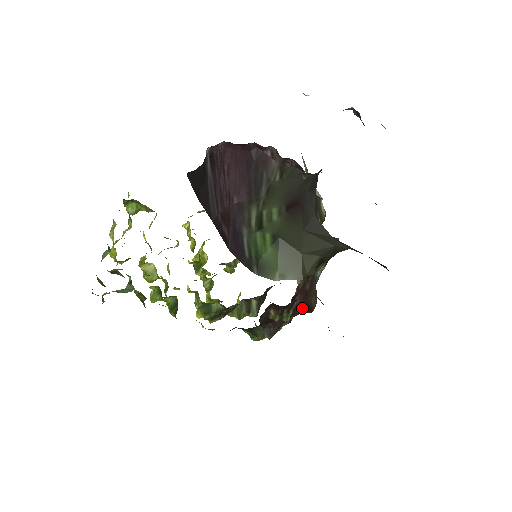
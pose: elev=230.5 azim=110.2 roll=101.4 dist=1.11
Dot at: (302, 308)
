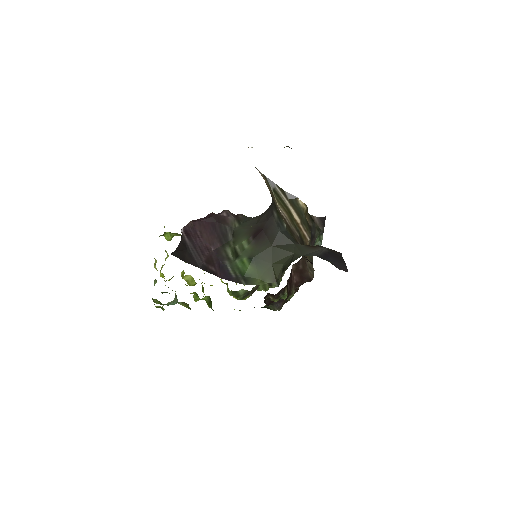
Dot at: (302, 281)
